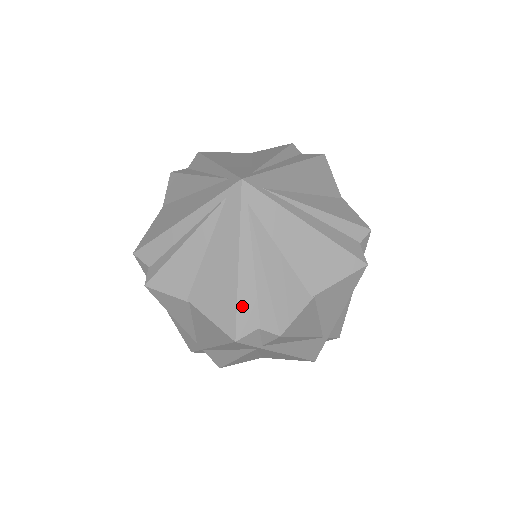
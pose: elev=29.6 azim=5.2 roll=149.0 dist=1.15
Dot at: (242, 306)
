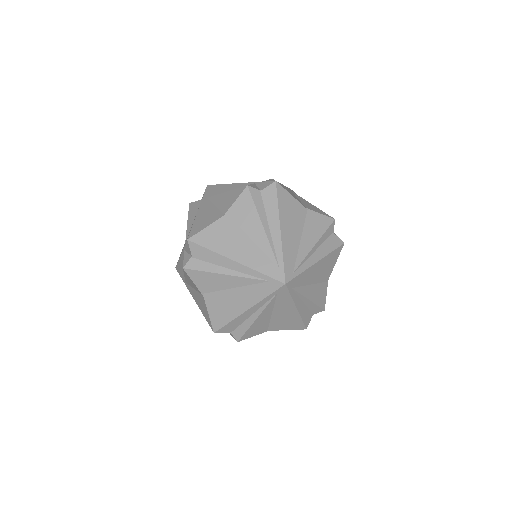
Dot at: (304, 318)
